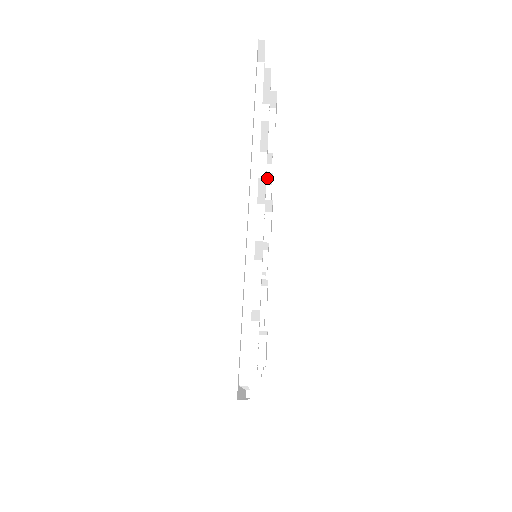
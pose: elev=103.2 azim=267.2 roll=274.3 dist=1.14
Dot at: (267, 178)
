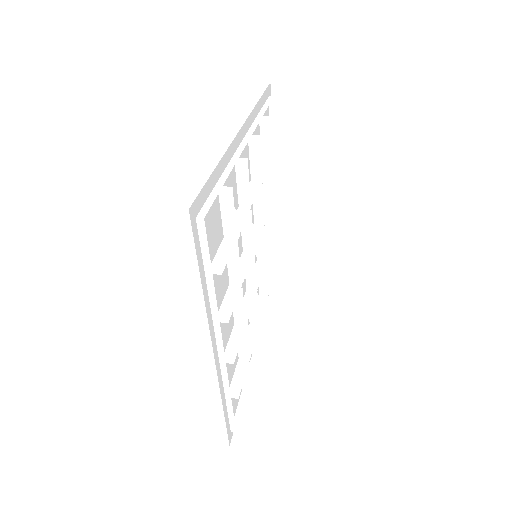
Dot at: (272, 186)
